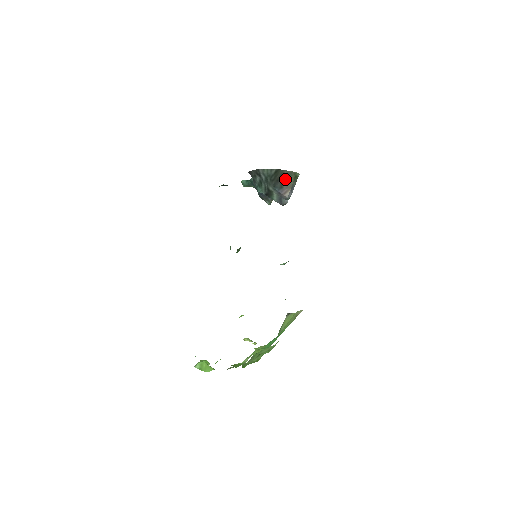
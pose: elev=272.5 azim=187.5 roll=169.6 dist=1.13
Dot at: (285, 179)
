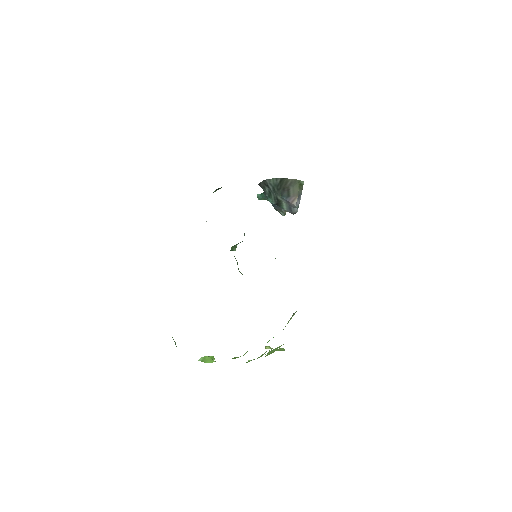
Dot at: (291, 187)
